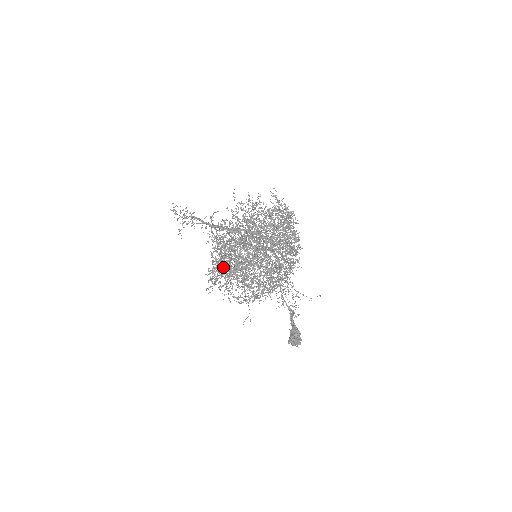
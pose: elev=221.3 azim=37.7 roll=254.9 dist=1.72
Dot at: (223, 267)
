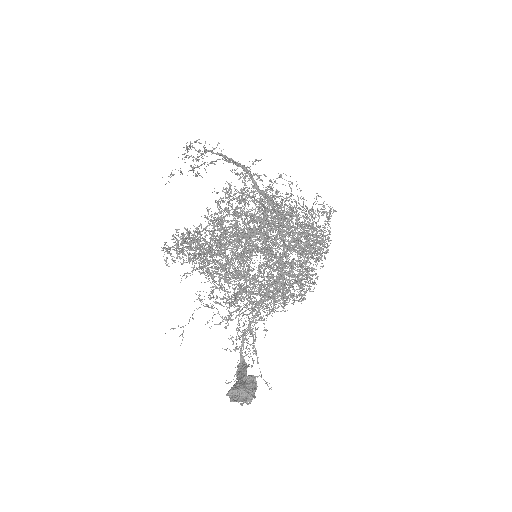
Dot at: occluded
